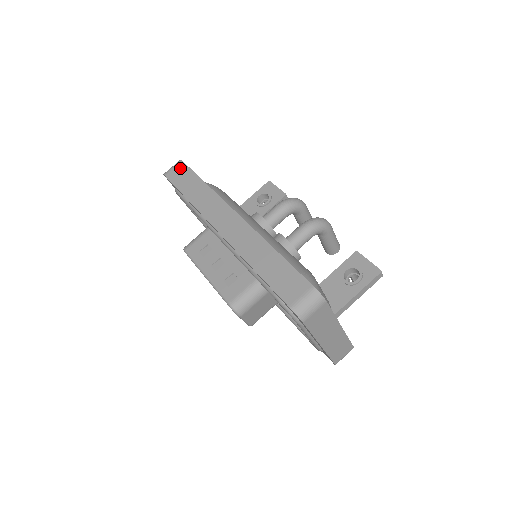
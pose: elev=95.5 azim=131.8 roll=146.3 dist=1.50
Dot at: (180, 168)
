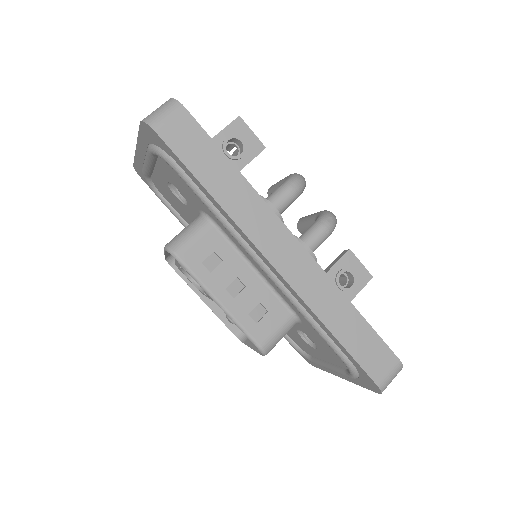
Dot at: (184, 124)
